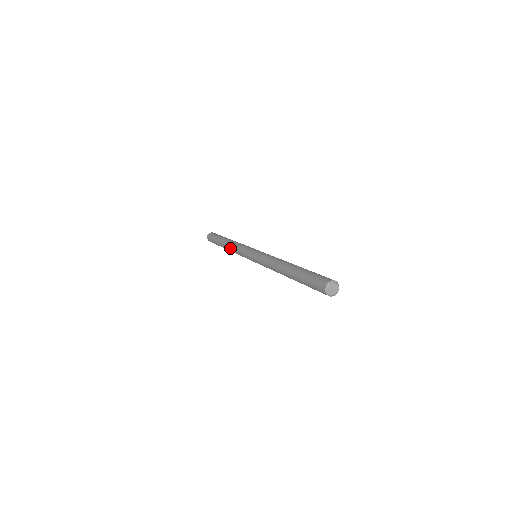
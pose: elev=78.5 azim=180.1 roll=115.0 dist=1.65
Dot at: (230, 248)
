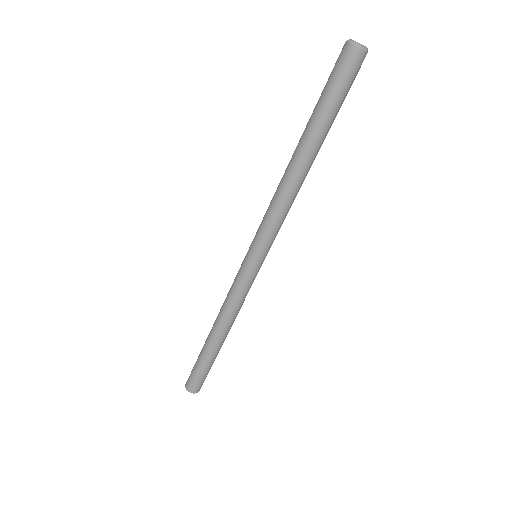
Dot at: (221, 319)
